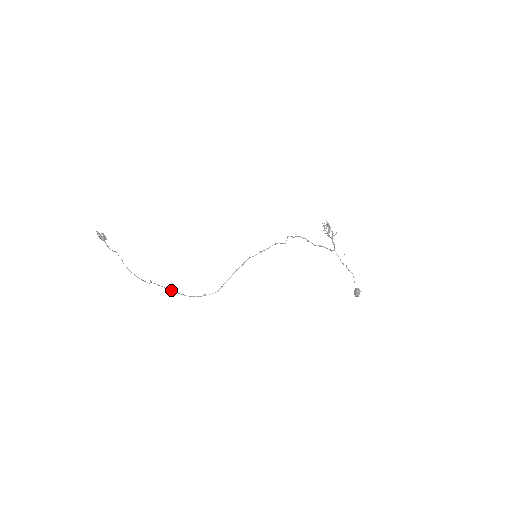
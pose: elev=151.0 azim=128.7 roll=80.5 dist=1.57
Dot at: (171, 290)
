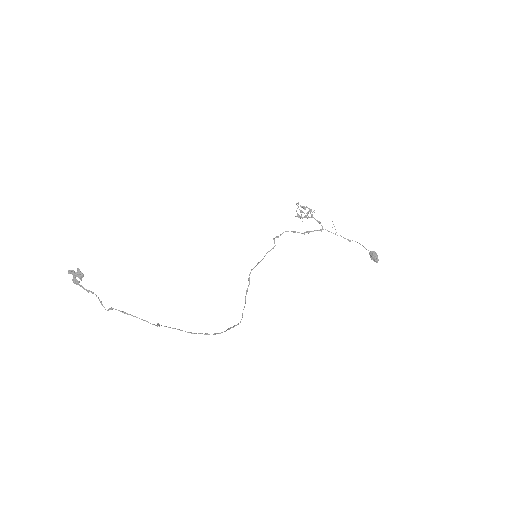
Dot at: (187, 332)
